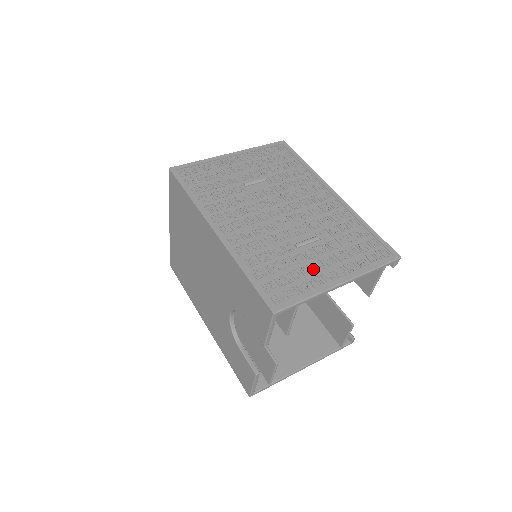
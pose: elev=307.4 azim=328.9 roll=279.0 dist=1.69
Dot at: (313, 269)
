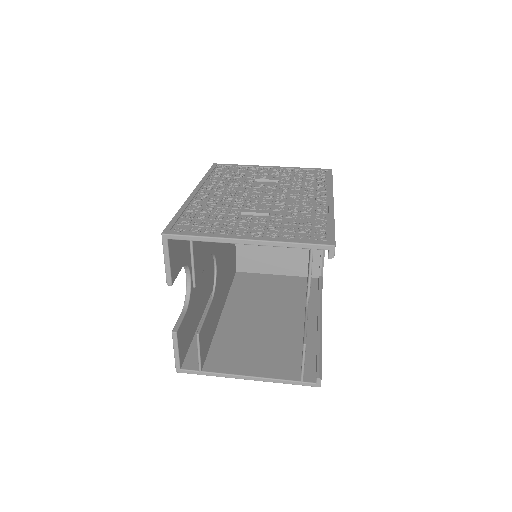
Dot at: (235, 226)
